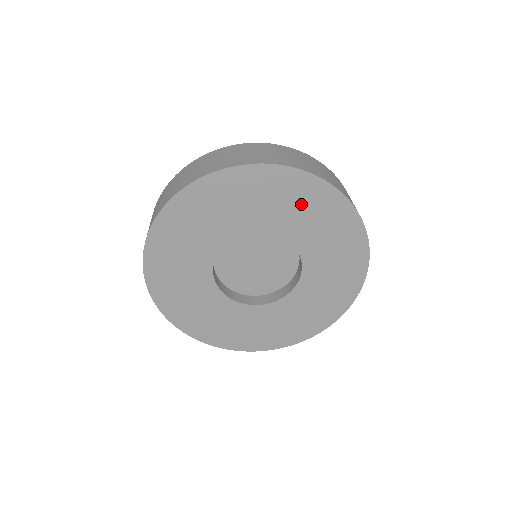
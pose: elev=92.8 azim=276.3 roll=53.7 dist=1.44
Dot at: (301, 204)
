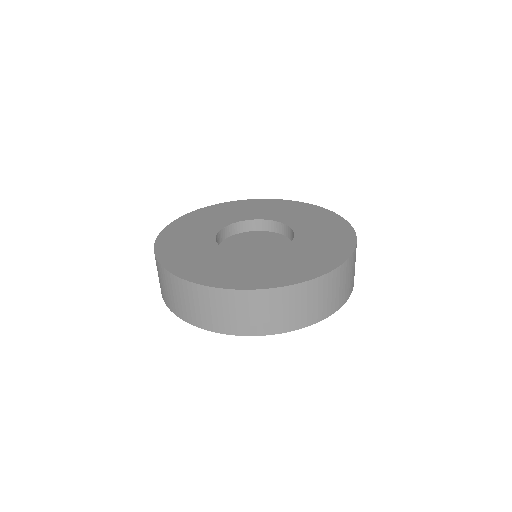
Dot at: (281, 209)
